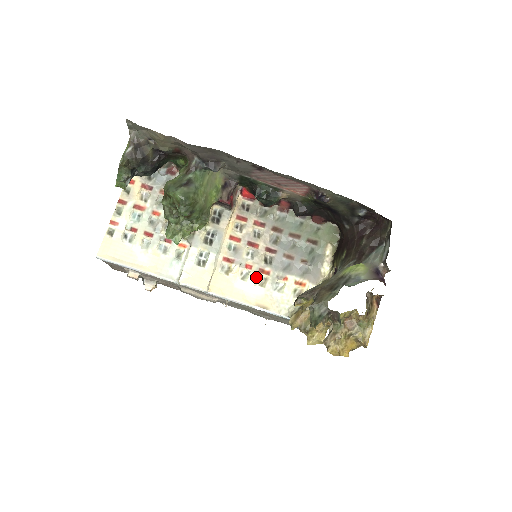
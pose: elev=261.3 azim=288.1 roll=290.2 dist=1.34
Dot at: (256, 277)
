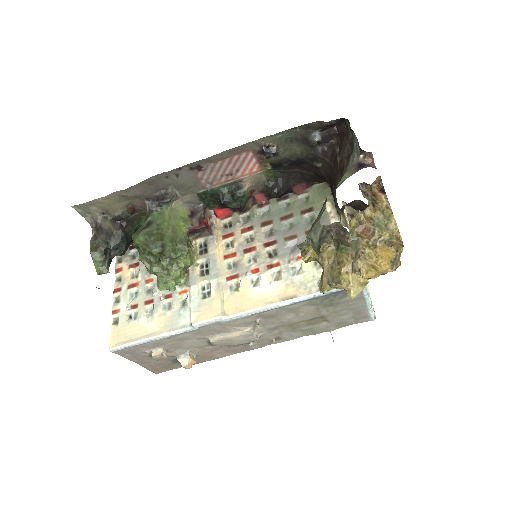
Dot at: (268, 276)
